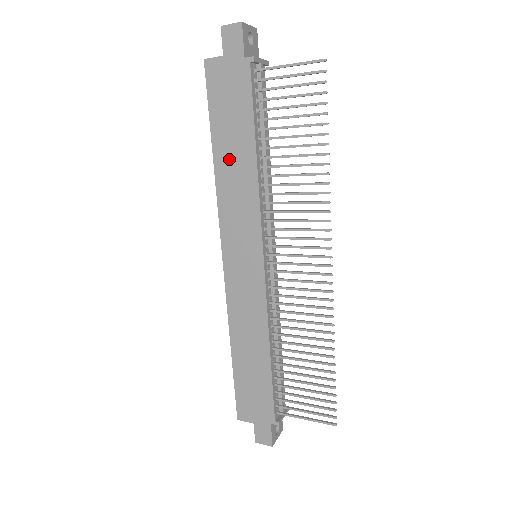
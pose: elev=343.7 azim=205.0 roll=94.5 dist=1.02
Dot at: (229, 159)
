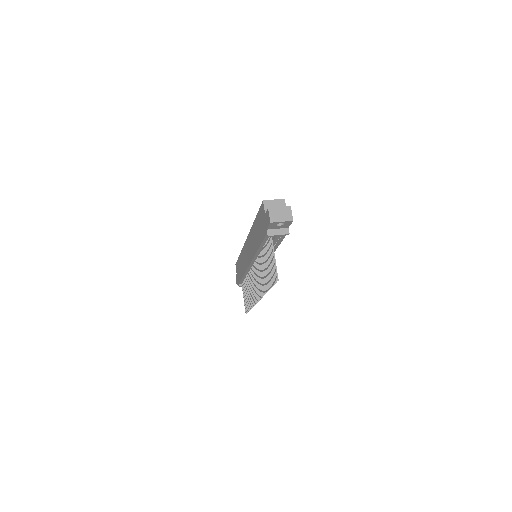
Dot at: (255, 232)
